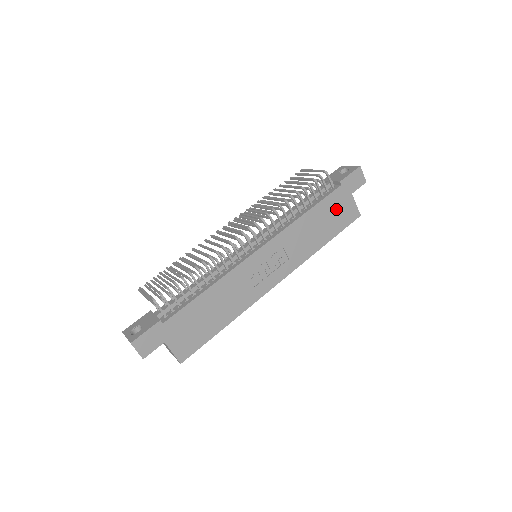
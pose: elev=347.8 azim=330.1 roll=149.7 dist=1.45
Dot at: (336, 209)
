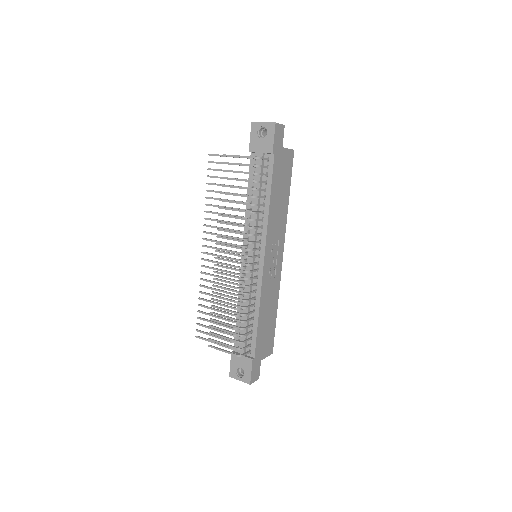
Dot at: (281, 172)
